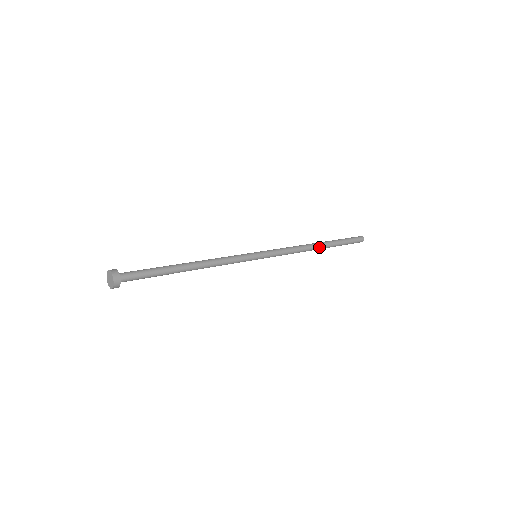
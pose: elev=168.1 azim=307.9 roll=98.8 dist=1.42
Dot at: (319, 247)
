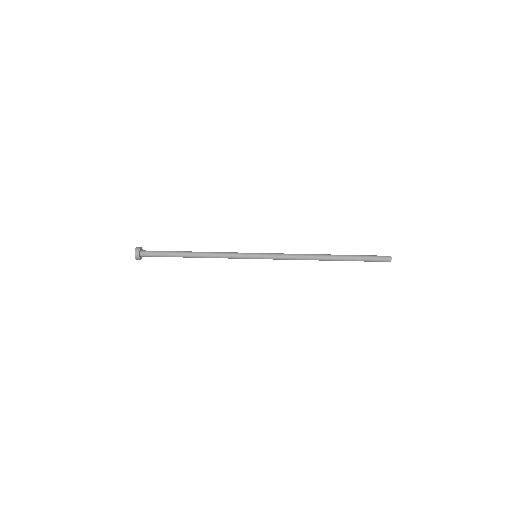
Dot at: (327, 260)
